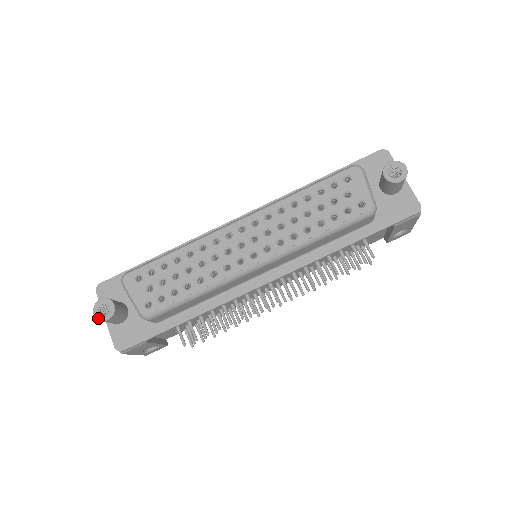
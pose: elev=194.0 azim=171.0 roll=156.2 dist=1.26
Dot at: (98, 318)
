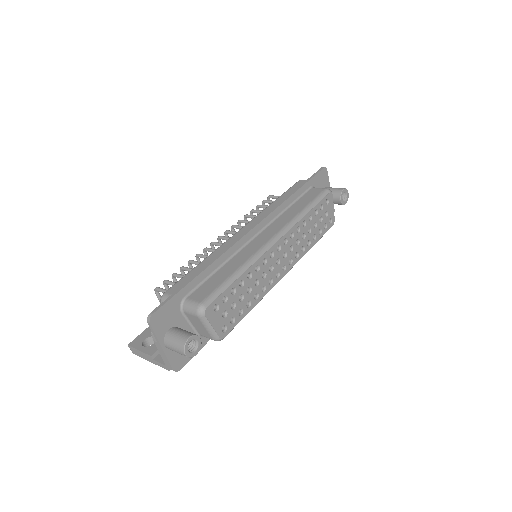
Dot at: (190, 356)
